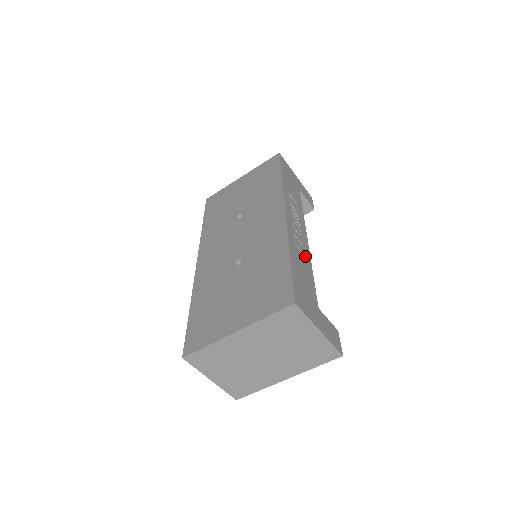
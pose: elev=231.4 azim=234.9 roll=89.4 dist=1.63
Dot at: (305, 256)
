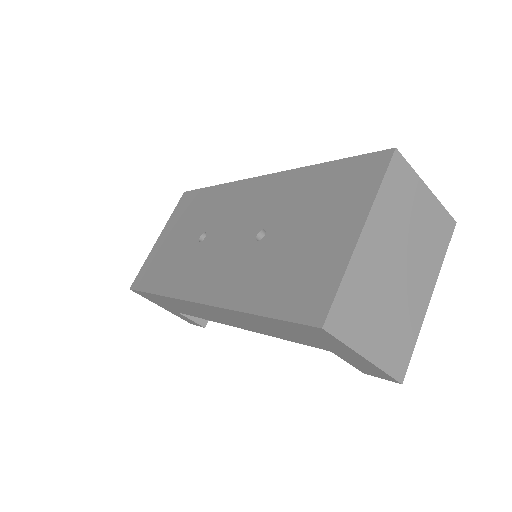
Dot at: occluded
